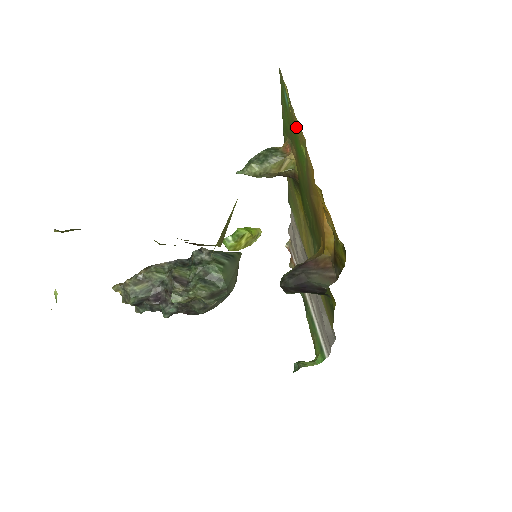
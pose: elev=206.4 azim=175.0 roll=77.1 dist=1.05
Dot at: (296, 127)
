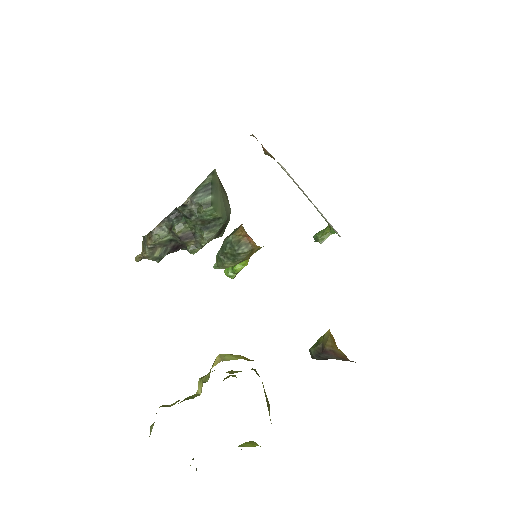
Dot at: occluded
